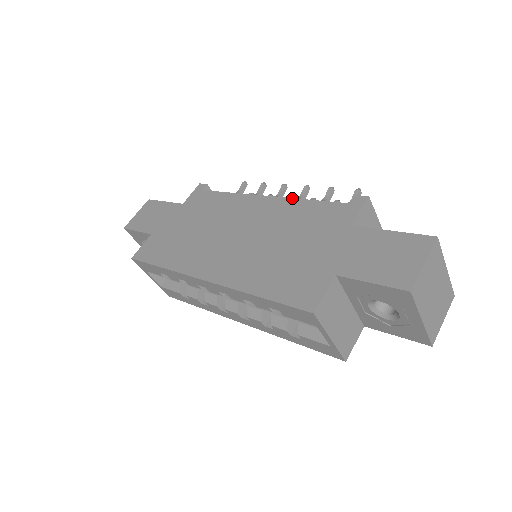
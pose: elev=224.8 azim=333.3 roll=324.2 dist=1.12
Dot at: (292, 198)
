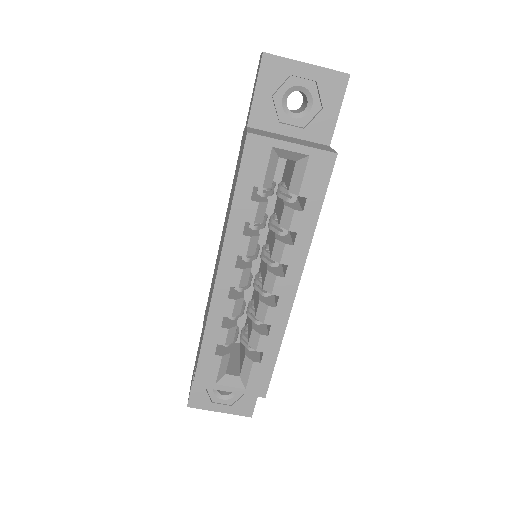
Dot at: occluded
